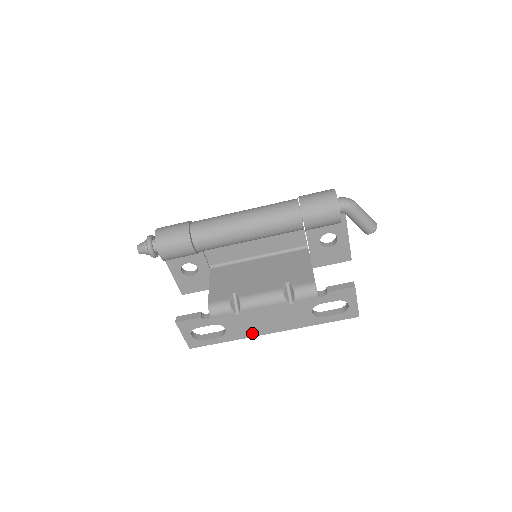
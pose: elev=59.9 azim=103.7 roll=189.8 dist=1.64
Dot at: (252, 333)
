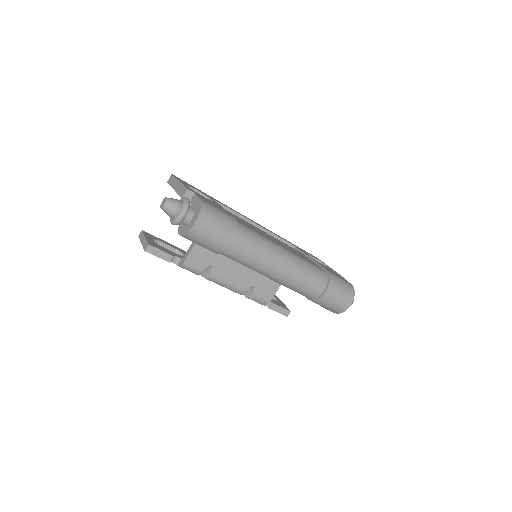
Dot at: occluded
